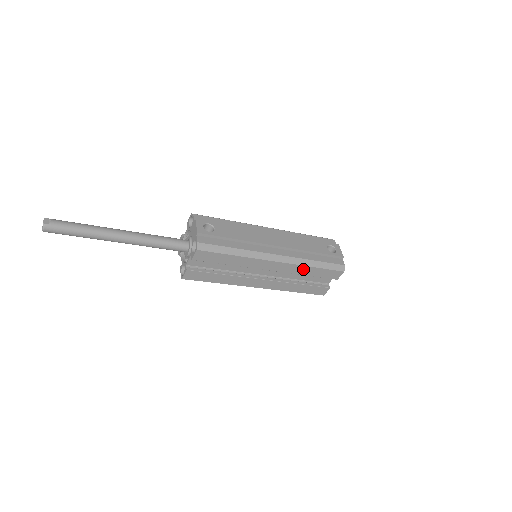
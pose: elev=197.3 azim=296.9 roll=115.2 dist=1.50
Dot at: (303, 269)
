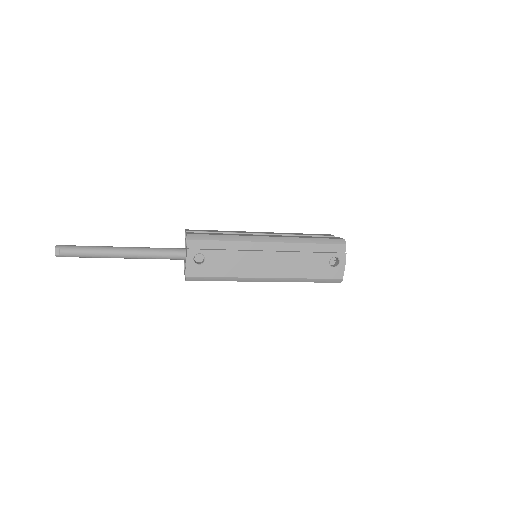
Dot at: occluded
